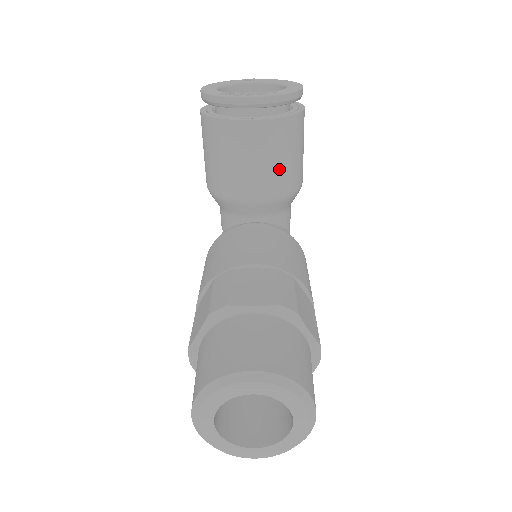
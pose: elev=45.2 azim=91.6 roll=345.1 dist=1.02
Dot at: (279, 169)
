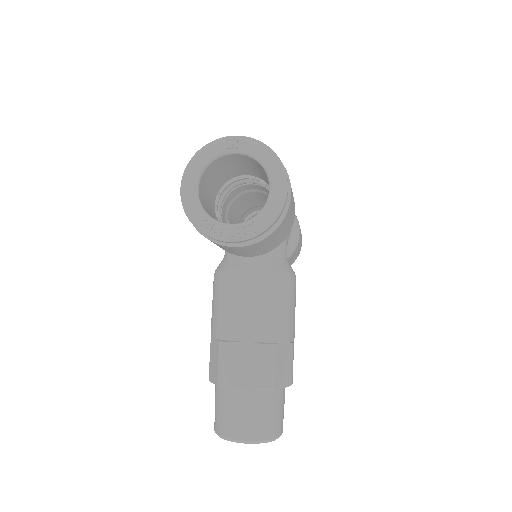
Dot at: (267, 248)
